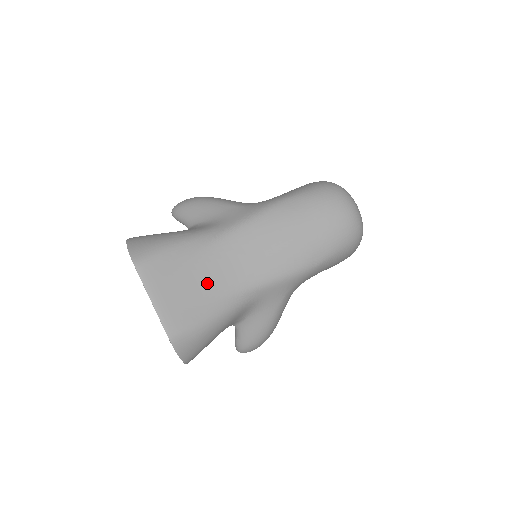
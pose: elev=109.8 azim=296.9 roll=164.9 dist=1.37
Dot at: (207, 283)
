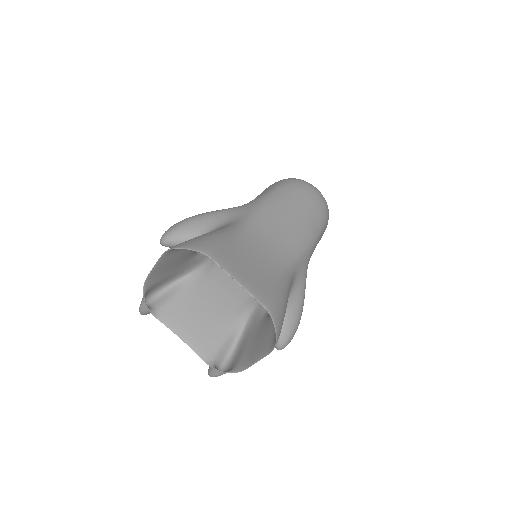
Dot at: (264, 261)
